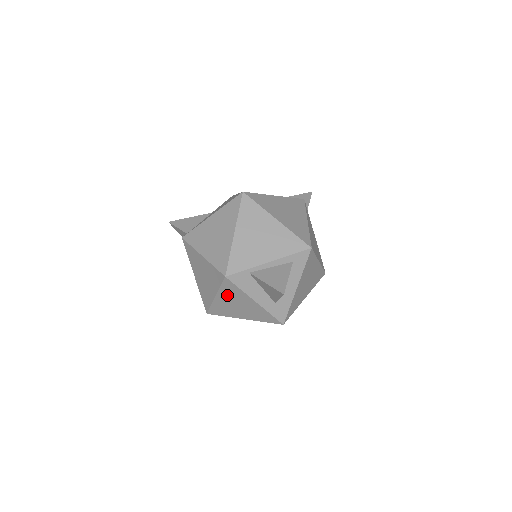
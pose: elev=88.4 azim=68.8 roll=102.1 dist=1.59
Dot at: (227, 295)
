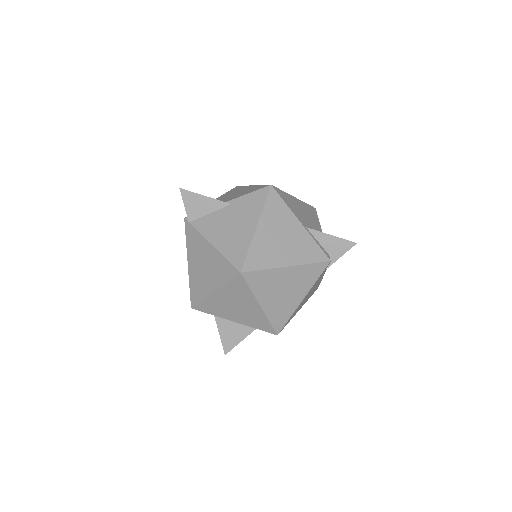
Dot at: occluded
